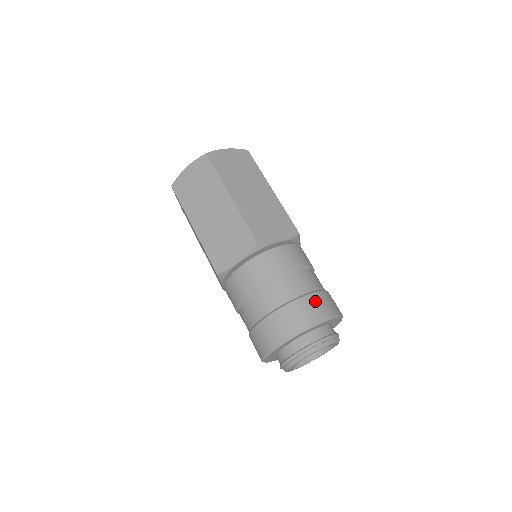
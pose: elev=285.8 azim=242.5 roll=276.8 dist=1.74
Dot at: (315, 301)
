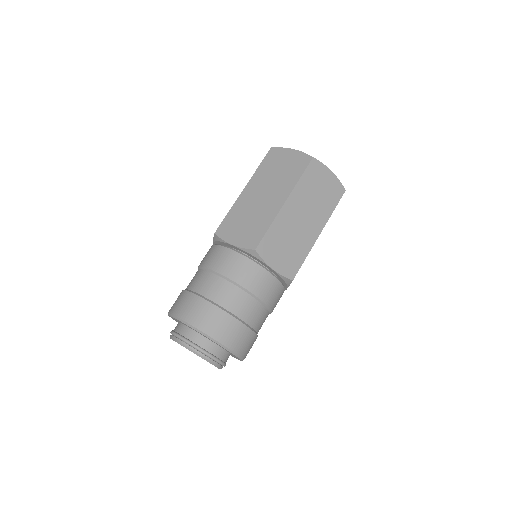
Dot at: (235, 328)
